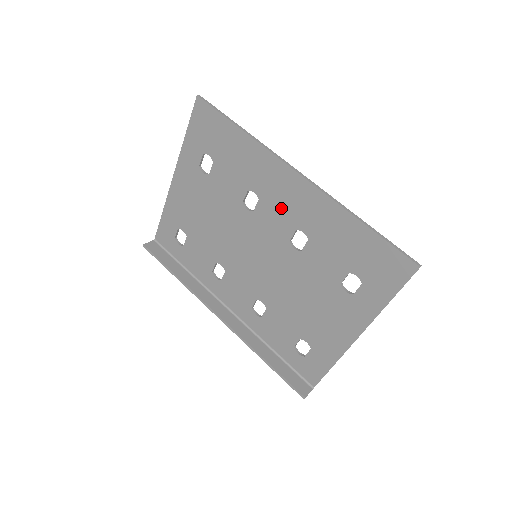
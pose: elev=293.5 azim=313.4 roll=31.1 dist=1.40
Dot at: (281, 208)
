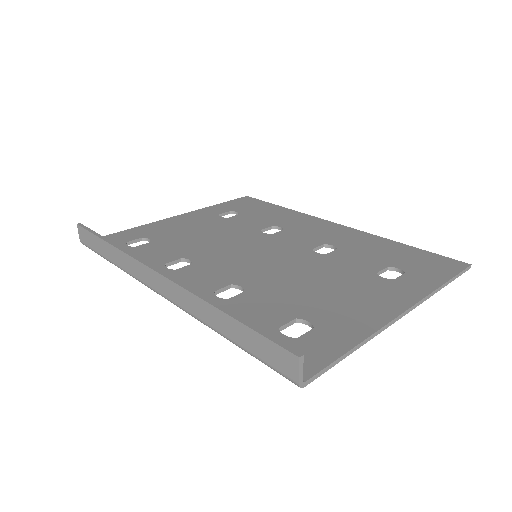
Dot at: (310, 234)
